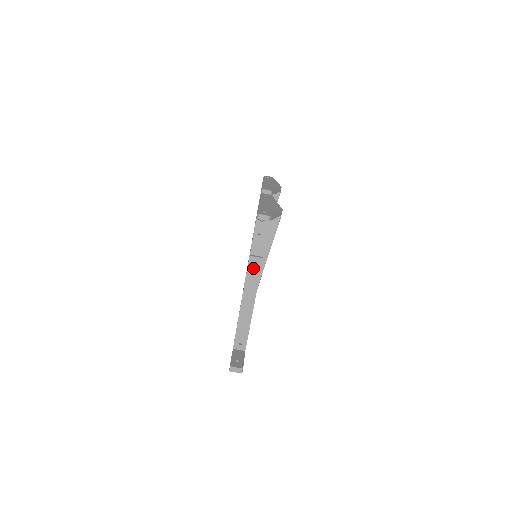
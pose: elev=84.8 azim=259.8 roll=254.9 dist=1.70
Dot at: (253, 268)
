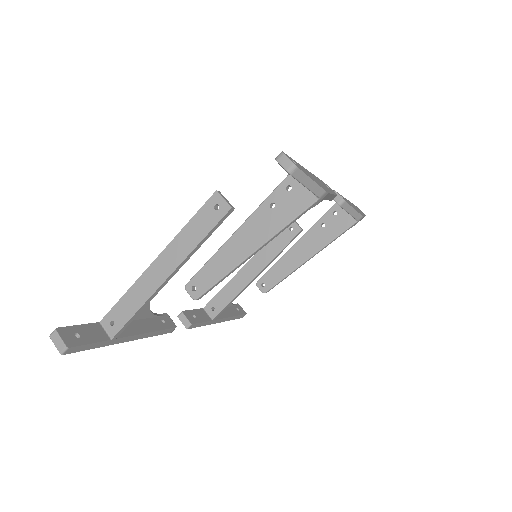
Dot at: (208, 214)
